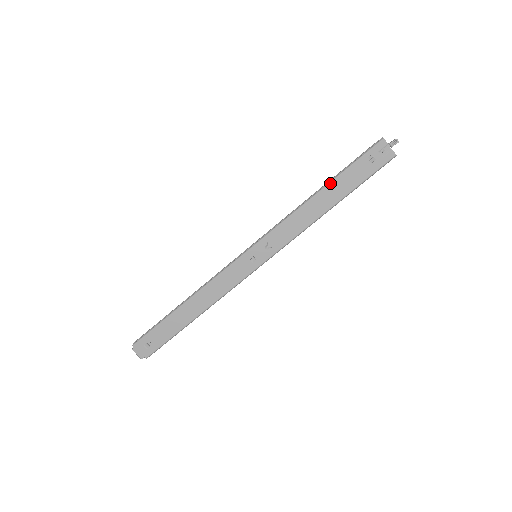
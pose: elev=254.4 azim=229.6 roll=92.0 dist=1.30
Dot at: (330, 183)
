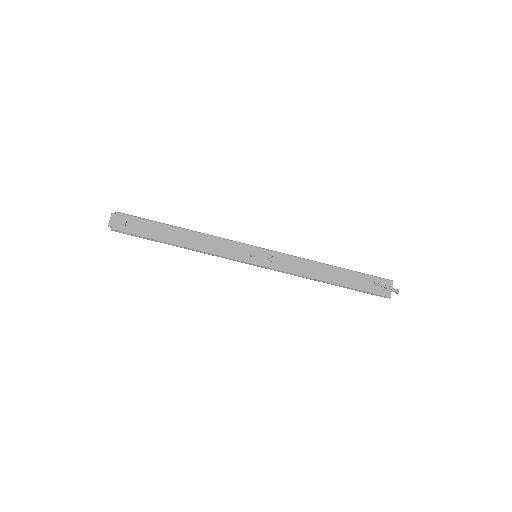
Dot at: (342, 268)
